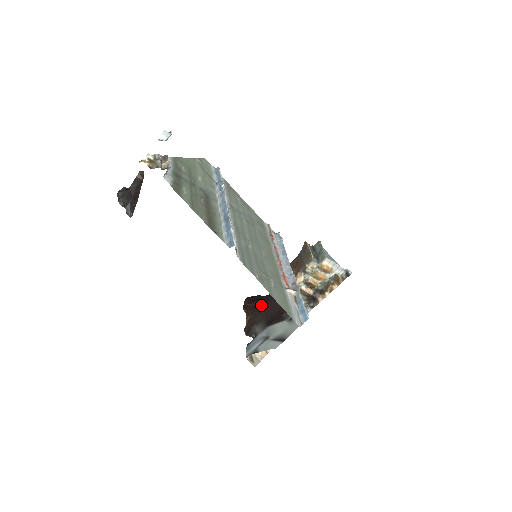
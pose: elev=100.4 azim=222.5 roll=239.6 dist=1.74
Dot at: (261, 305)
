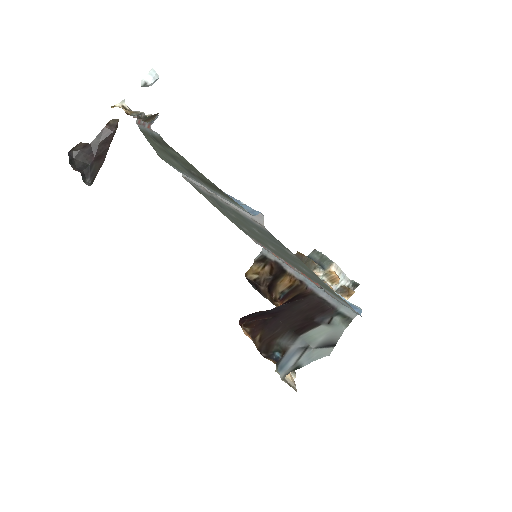
Dot at: (274, 317)
